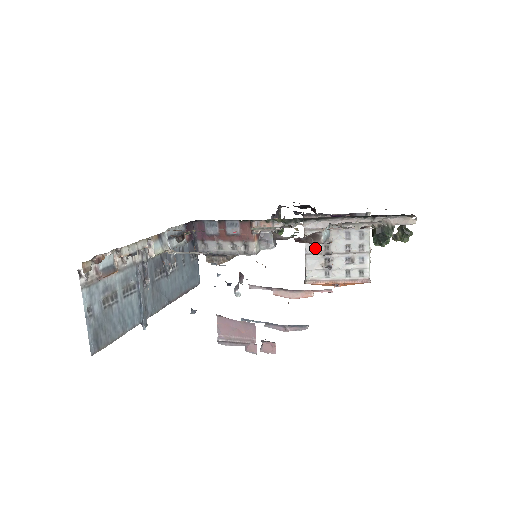
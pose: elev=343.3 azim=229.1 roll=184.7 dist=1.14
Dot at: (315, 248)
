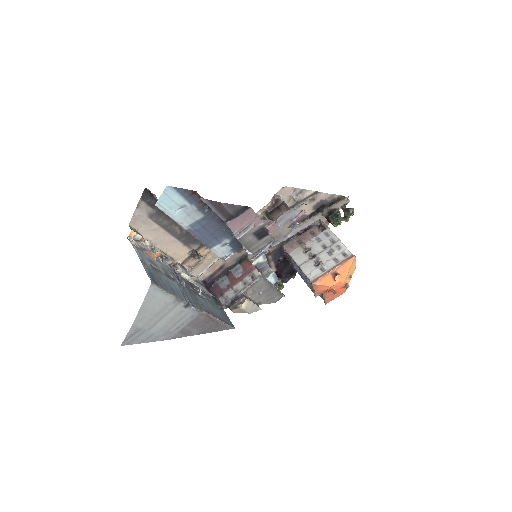
Dot at: (303, 259)
